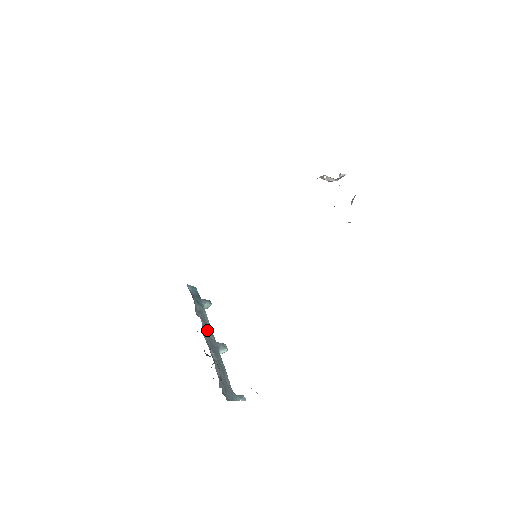
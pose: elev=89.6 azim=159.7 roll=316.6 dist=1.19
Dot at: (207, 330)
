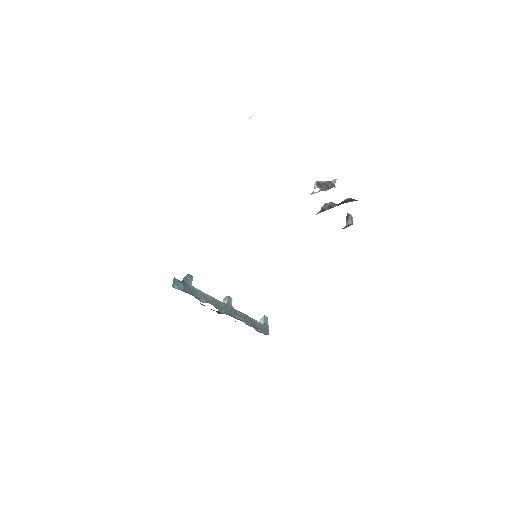
Dot at: (217, 305)
